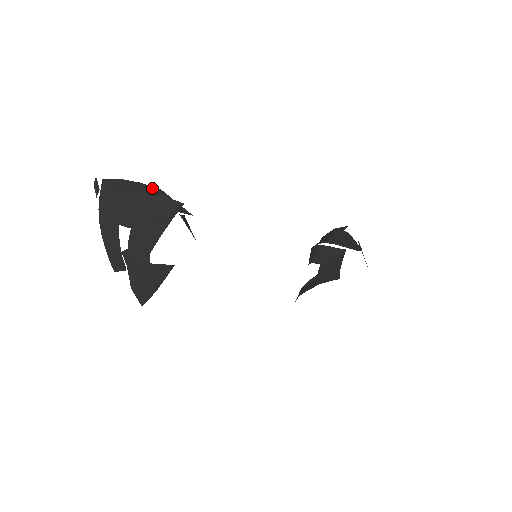
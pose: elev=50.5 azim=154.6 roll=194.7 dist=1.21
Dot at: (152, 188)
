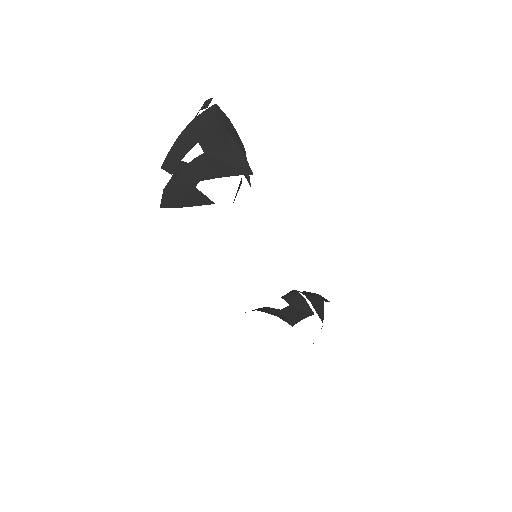
Dot at: (241, 143)
